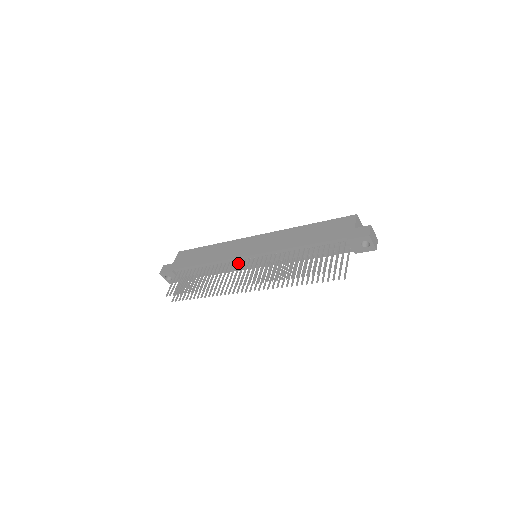
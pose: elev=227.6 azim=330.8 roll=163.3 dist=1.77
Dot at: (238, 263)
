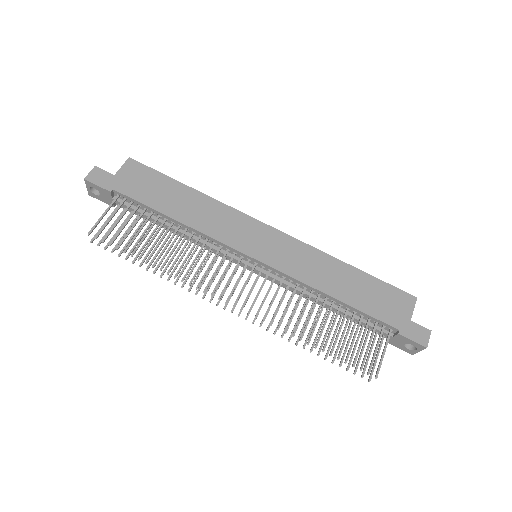
Dot at: (227, 252)
